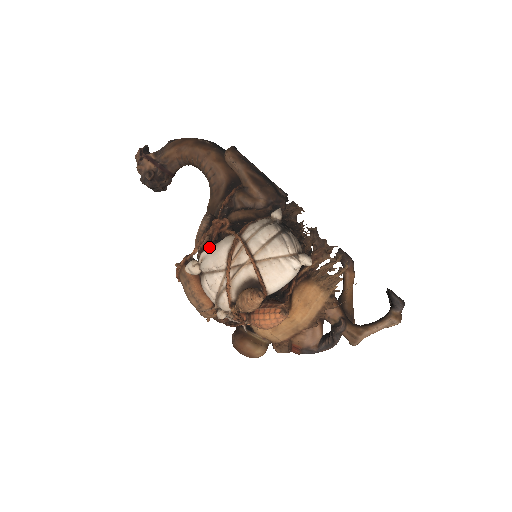
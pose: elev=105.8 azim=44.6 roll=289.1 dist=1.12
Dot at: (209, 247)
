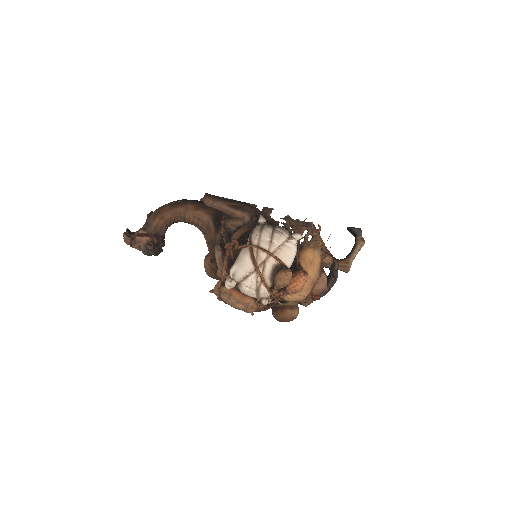
Dot at: (231, 265)
